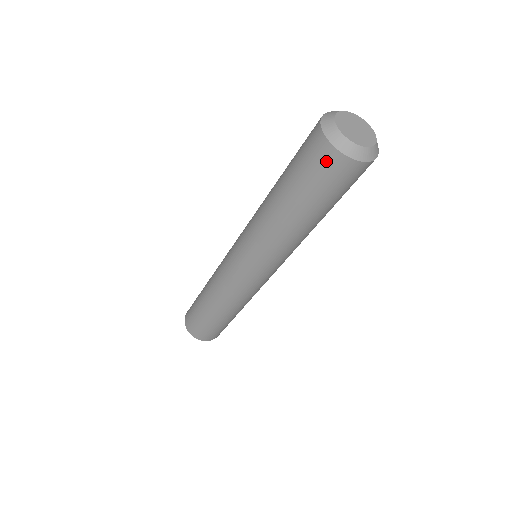
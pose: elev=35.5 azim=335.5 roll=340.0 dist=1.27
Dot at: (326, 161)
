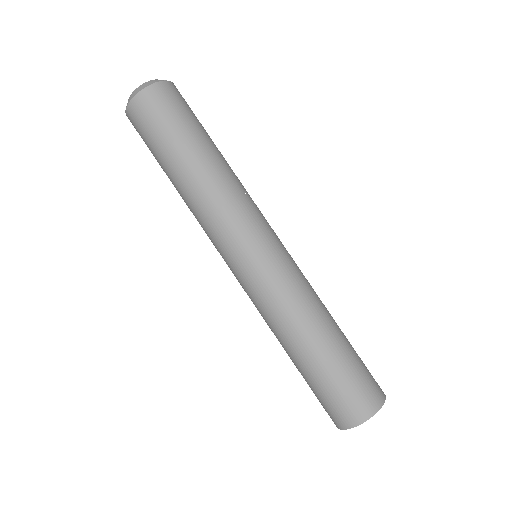
Dot at: (135, 128)
